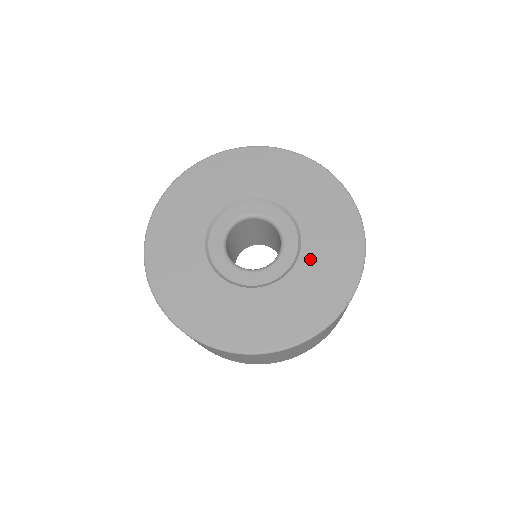
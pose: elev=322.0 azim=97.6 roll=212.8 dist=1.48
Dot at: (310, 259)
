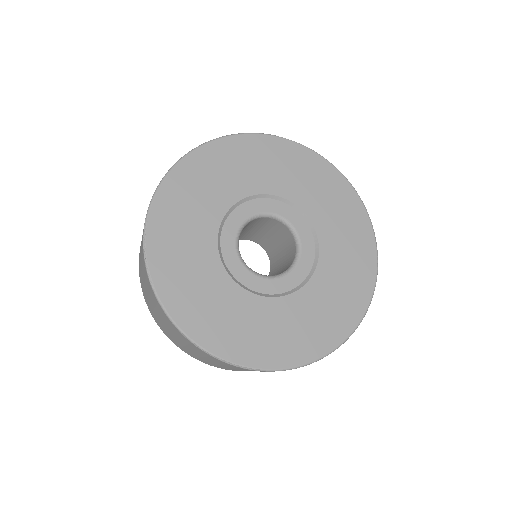
Dot at: (323, 222)
